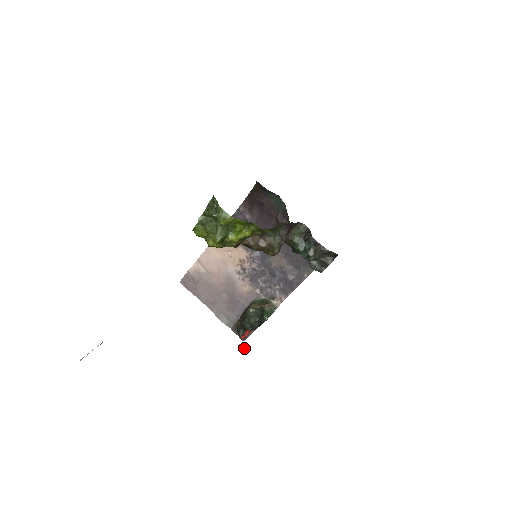
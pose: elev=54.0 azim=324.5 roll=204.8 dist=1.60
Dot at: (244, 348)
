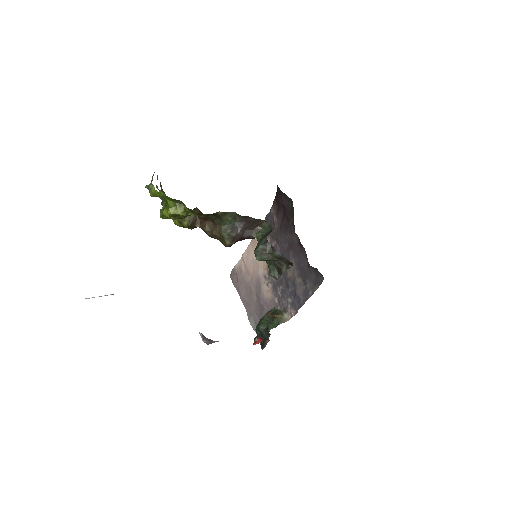
Dot at: (207, 339)
